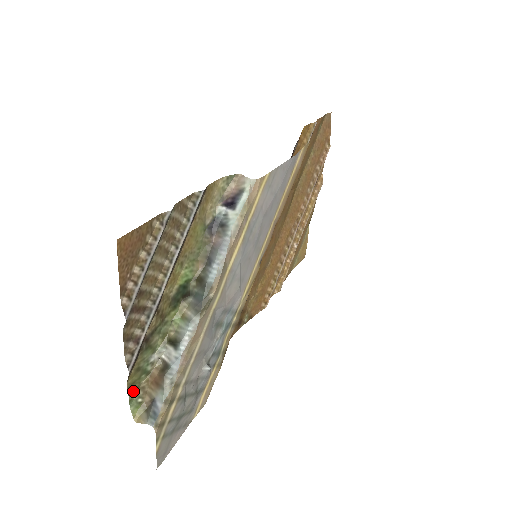
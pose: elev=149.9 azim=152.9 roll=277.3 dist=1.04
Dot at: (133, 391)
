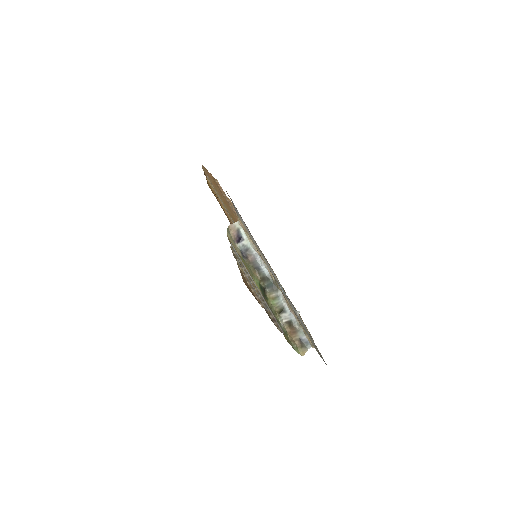
Dot at: (290, 344)
